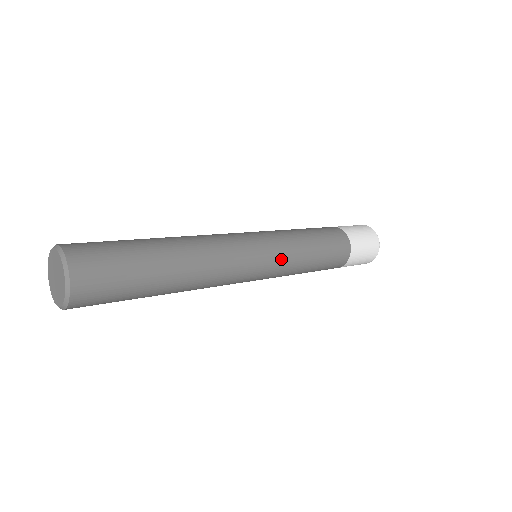
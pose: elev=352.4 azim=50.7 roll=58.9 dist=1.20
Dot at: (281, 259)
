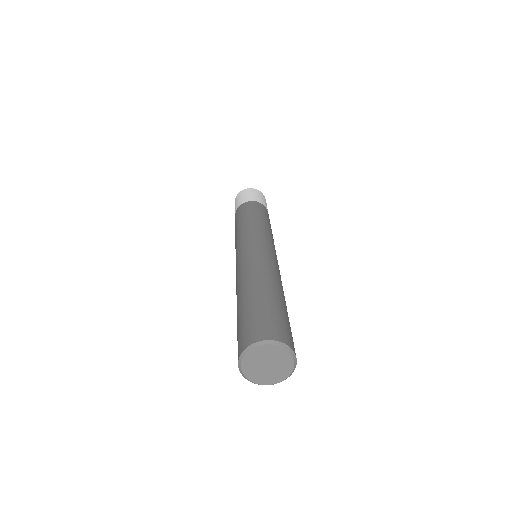
Dot at: occluded
